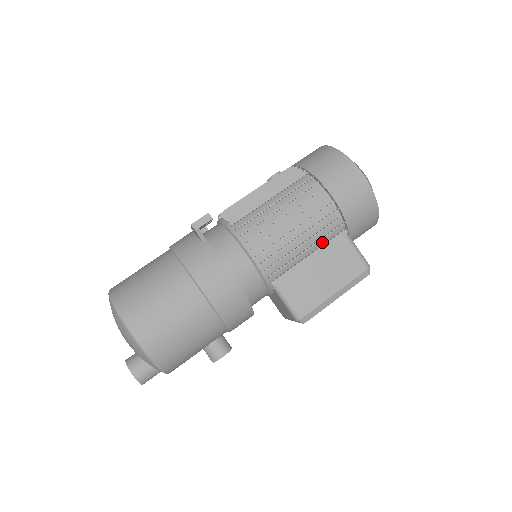
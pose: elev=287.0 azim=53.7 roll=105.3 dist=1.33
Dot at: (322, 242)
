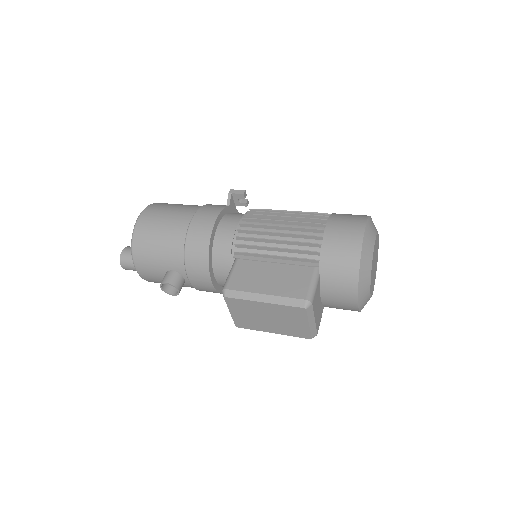
Dot at: (293, 256)
